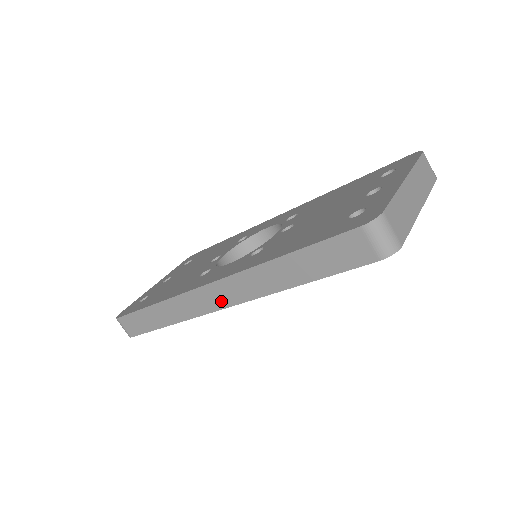
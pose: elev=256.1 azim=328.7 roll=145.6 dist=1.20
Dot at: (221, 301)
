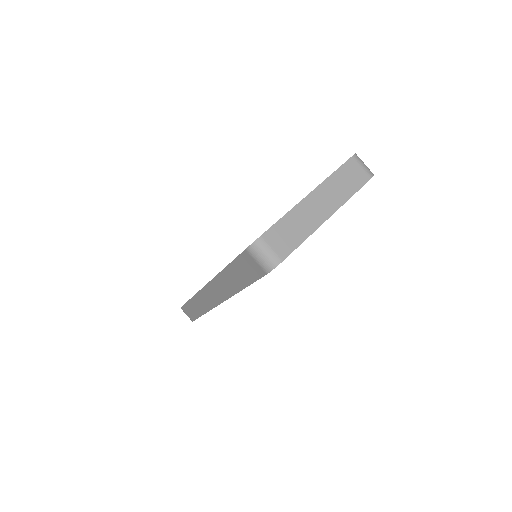
Dot at: (215, 299)
